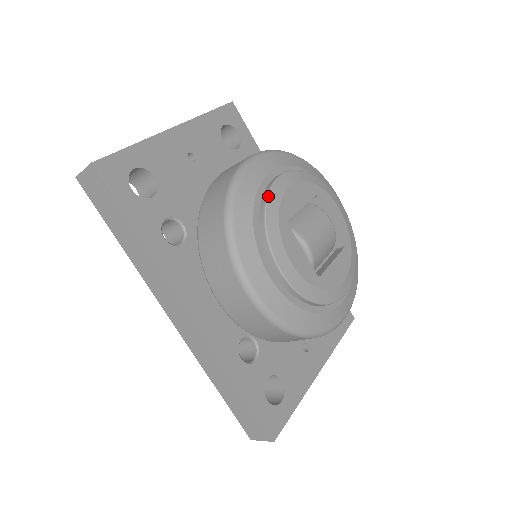
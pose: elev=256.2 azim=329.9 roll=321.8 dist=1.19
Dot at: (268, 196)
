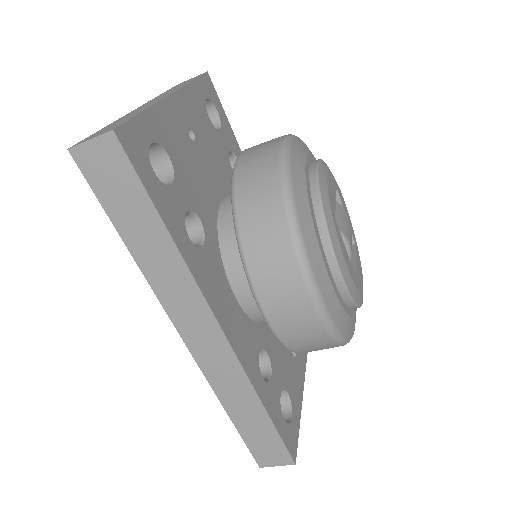
Dot at: (320, 188)
